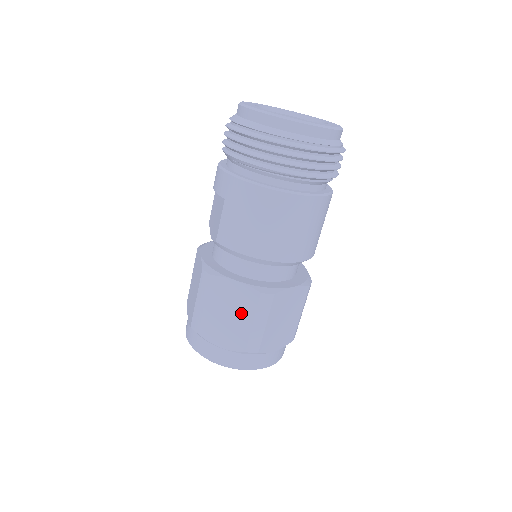
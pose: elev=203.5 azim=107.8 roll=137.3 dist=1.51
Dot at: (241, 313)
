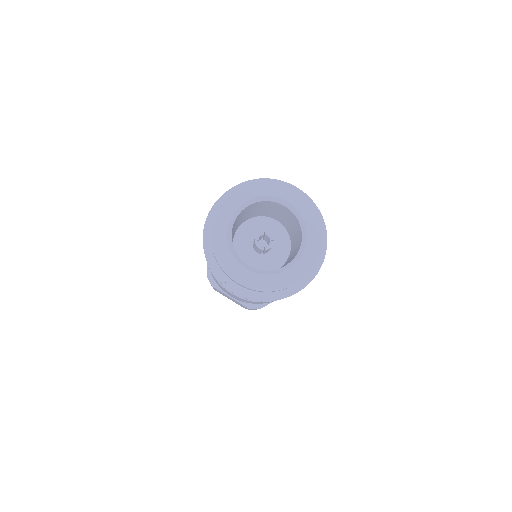
Dot at: (238, 303)
